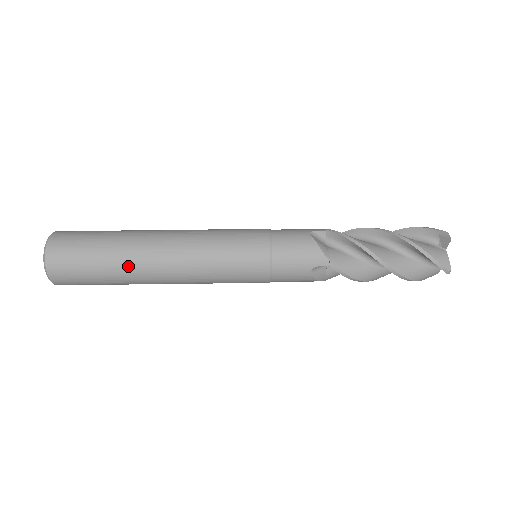
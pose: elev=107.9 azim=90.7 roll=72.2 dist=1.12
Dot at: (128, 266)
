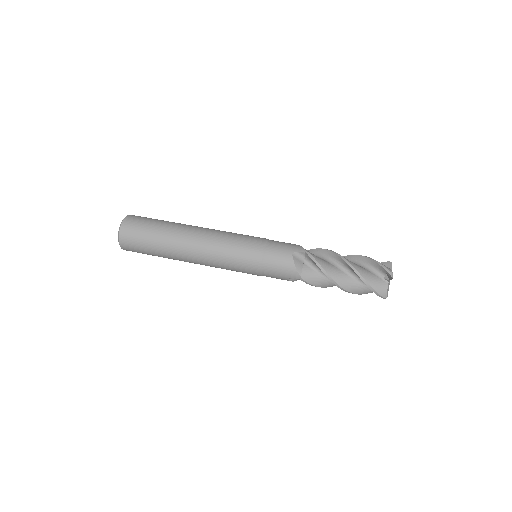
Dot at: (170, 254)
